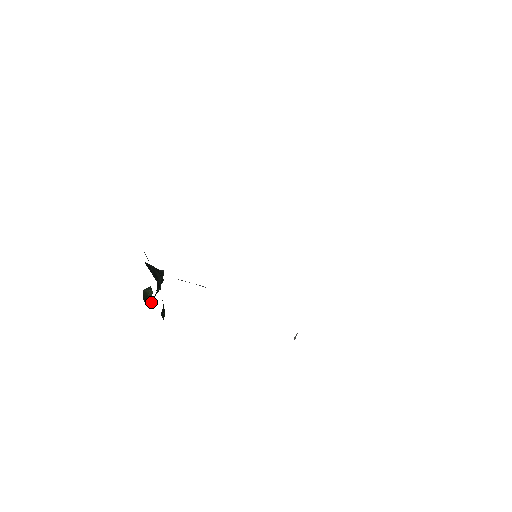
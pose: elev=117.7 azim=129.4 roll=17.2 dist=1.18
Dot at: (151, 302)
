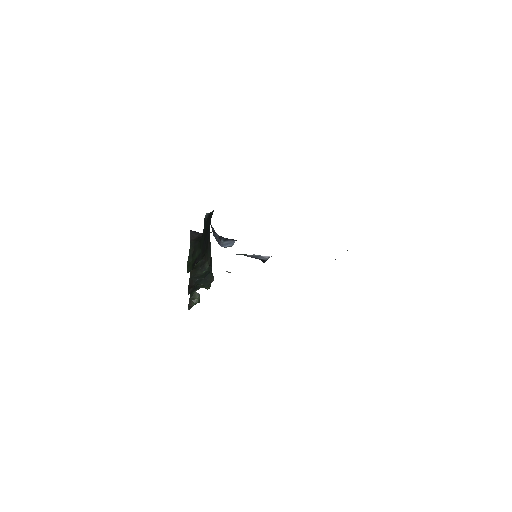
Dot at: (192, 279)
